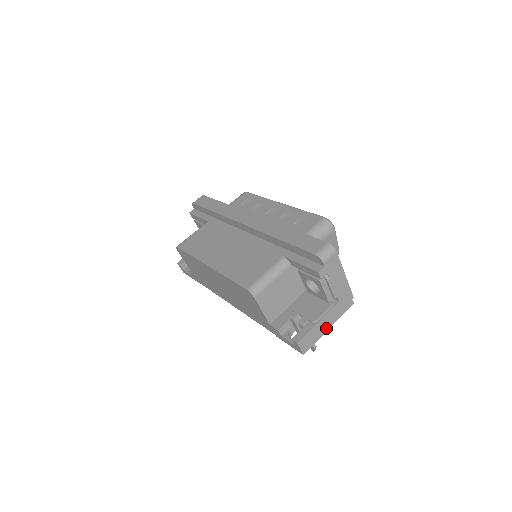
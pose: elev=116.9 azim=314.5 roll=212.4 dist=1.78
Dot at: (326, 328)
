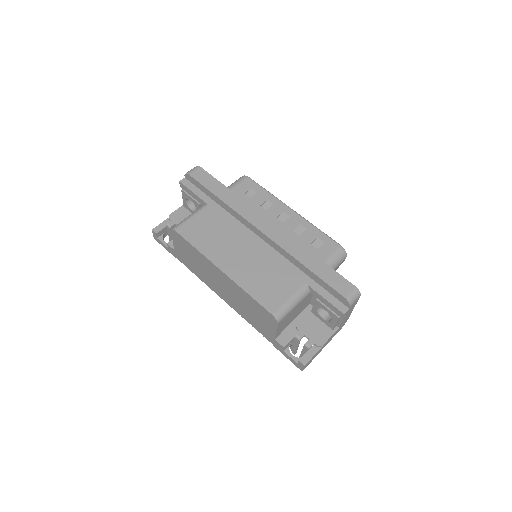
Dot at: occluded
